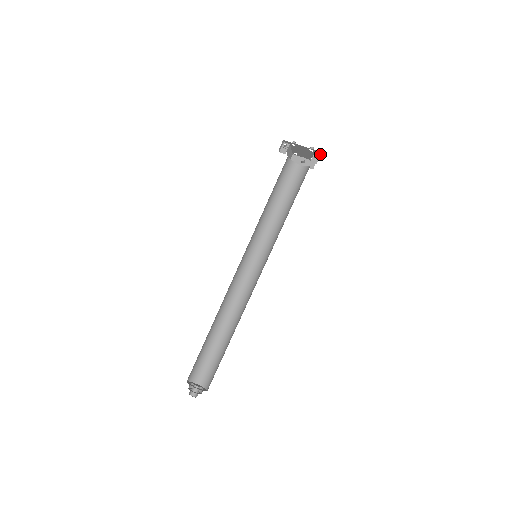
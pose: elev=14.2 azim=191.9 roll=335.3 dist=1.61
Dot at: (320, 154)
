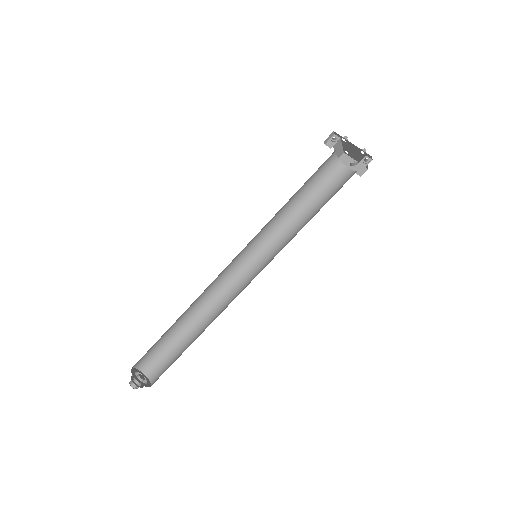
Dot at: (371, 159)
